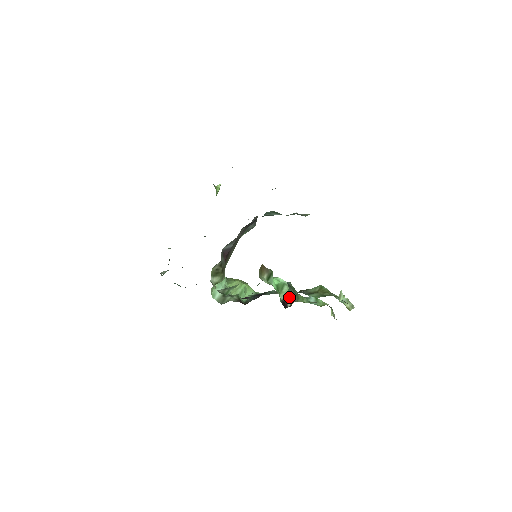
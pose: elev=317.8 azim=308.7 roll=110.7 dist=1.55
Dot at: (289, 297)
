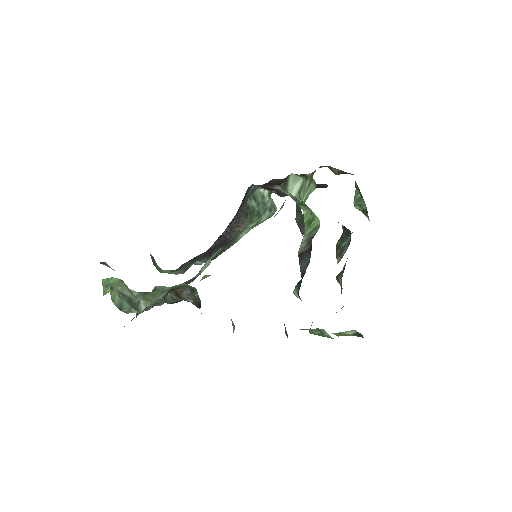
Dot at: occluded
